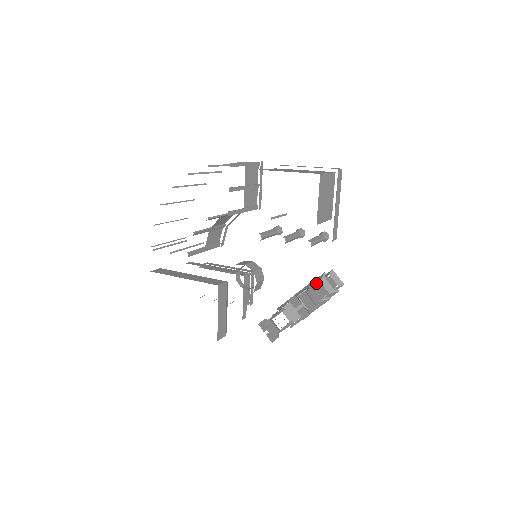
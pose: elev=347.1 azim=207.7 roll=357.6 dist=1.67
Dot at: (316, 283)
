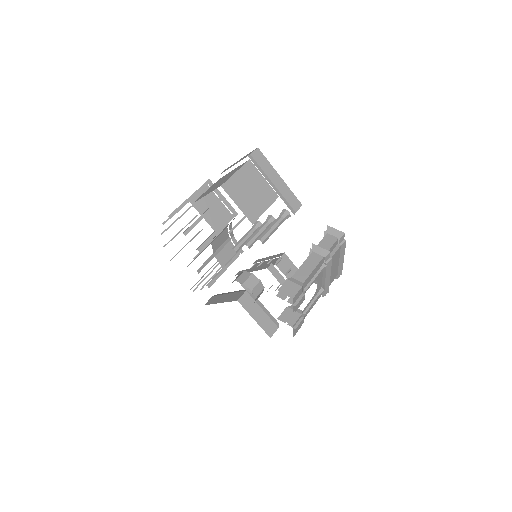
Dot at: occluded
